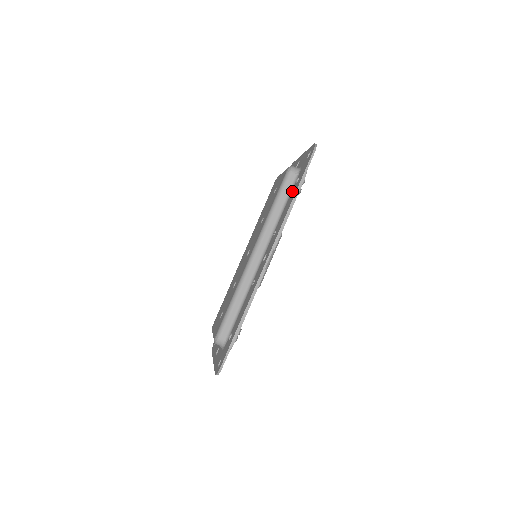
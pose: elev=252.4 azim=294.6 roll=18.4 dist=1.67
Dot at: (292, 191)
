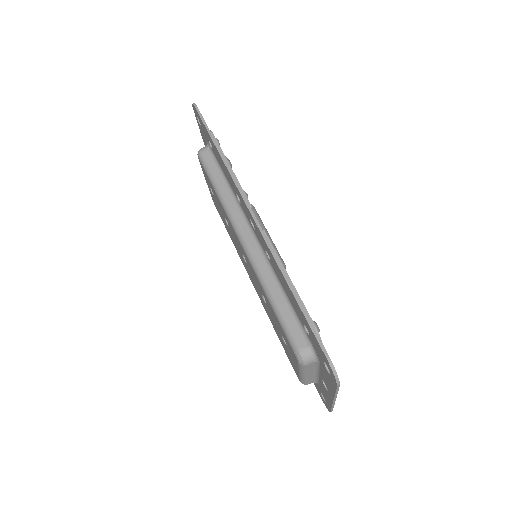
Dot at: (216, 158)
